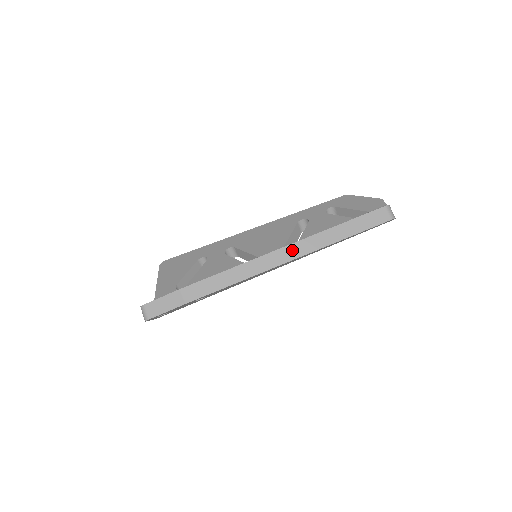
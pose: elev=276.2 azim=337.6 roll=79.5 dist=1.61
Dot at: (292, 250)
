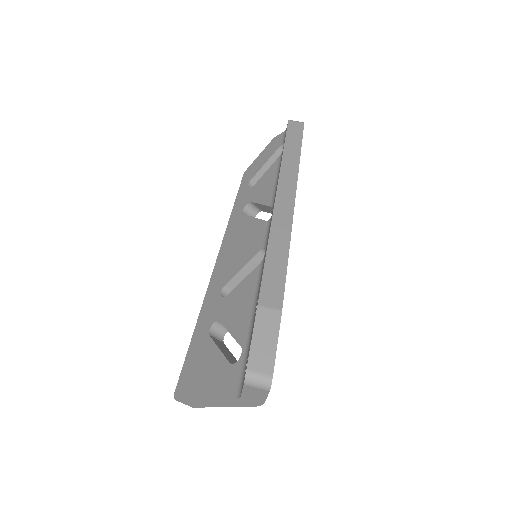
Dot at: (284, 190)
